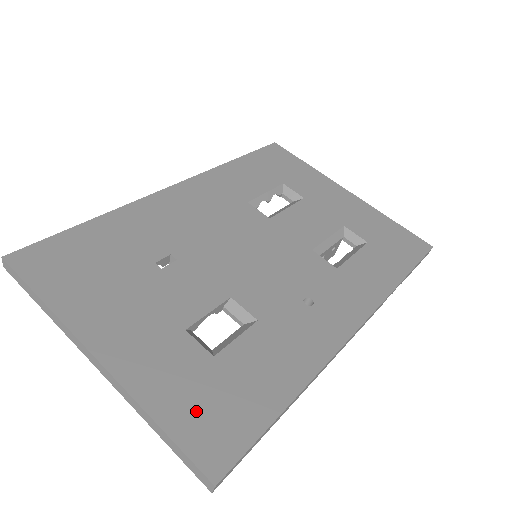
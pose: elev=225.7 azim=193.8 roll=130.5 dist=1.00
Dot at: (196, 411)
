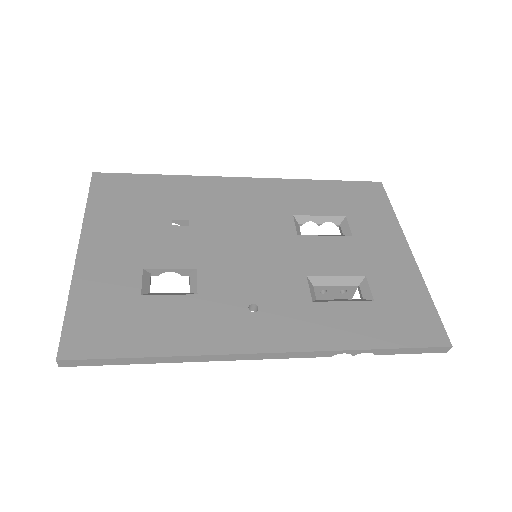
Dot at: (94, 316)
